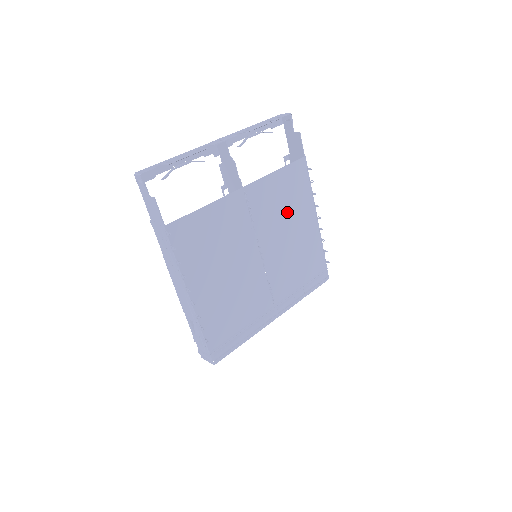
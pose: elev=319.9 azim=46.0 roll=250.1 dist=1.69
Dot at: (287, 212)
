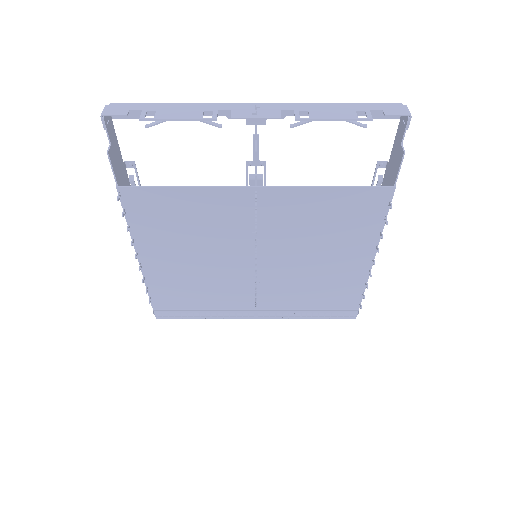
Dot at: (322, 237)
